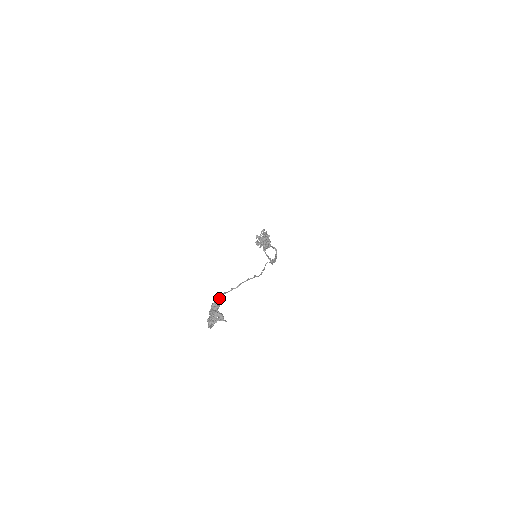
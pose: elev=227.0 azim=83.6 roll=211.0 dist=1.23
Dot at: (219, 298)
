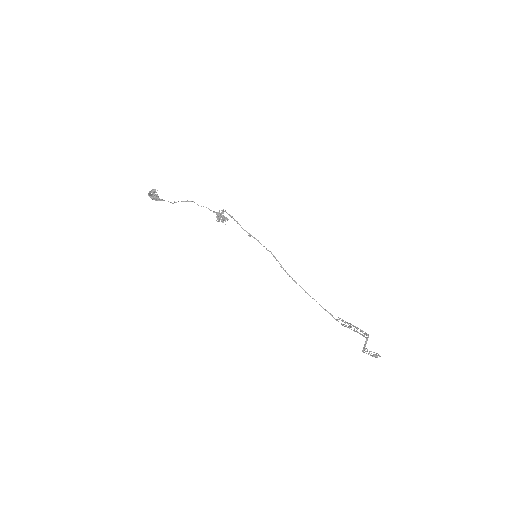
Dot at: occluded
